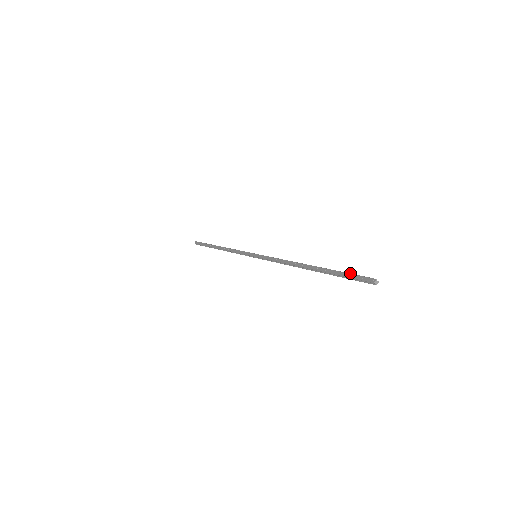
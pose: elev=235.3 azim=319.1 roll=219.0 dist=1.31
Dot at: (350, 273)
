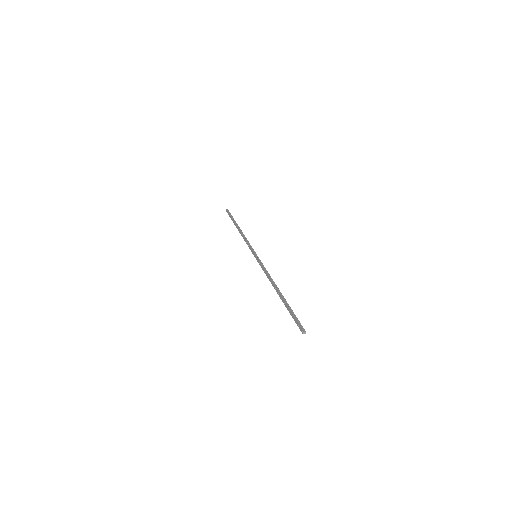
Dot at: (294, 316)
